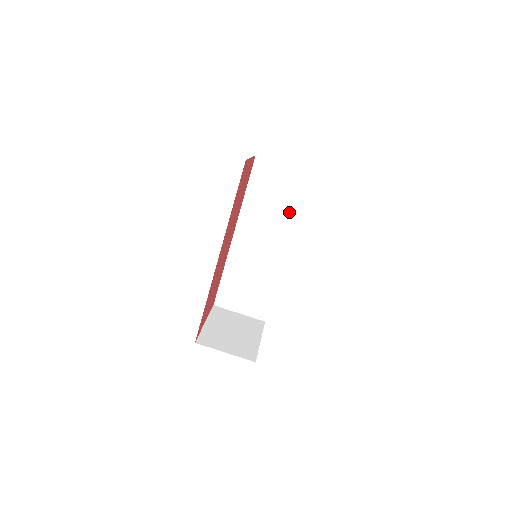
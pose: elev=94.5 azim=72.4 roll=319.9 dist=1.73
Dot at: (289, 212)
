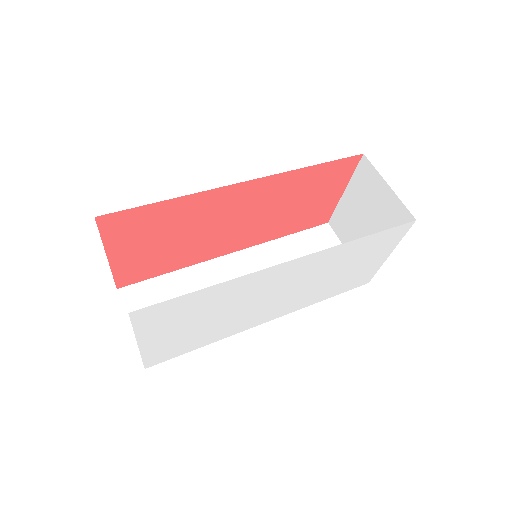
Dot at: occluded
